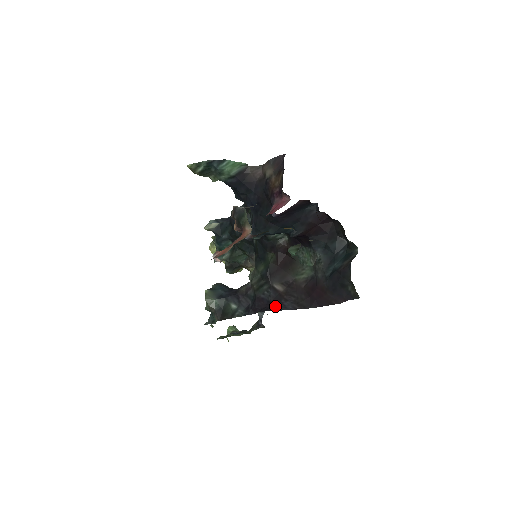
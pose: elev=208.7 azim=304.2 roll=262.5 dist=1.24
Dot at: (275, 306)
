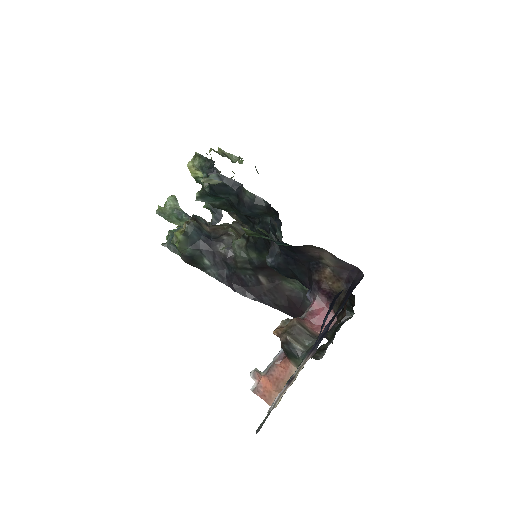
Dot at: (253, 294)
